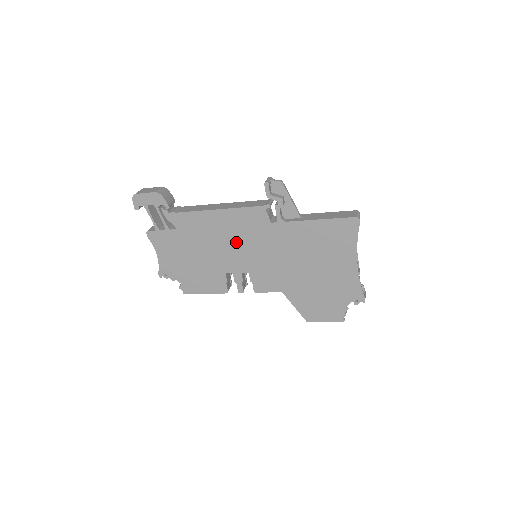
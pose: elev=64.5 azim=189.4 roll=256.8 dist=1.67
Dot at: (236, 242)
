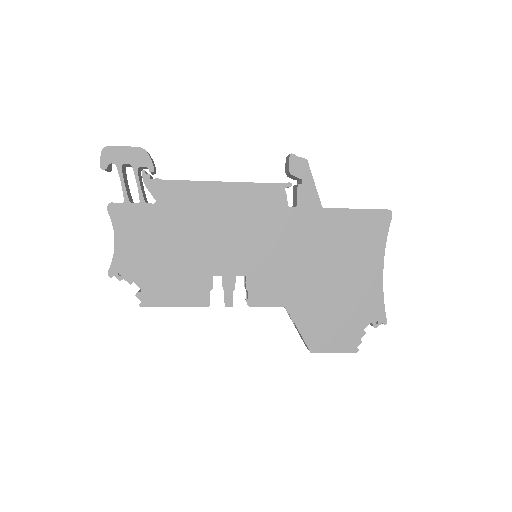
Dot at: (238, 230)
